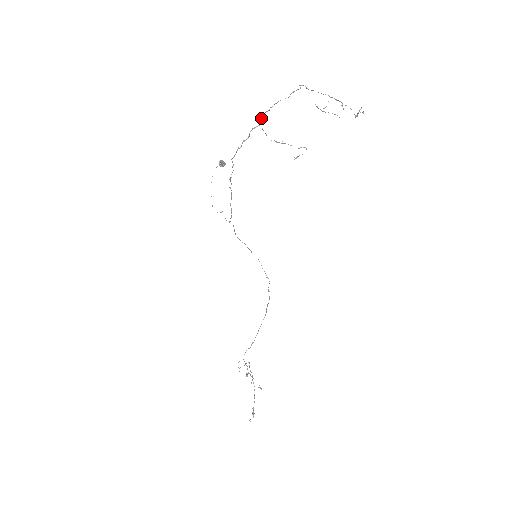
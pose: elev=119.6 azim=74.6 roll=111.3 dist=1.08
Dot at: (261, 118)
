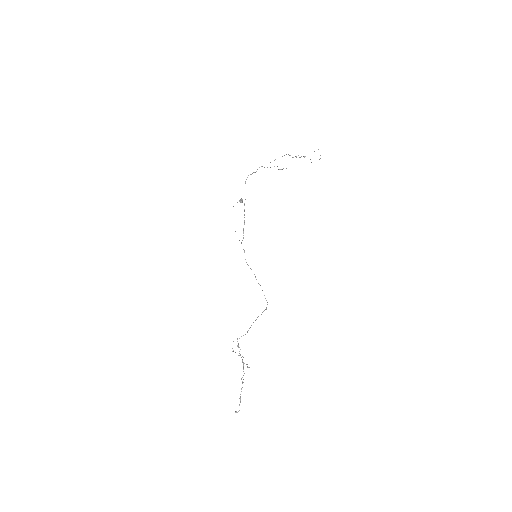
Dot at: occluded
